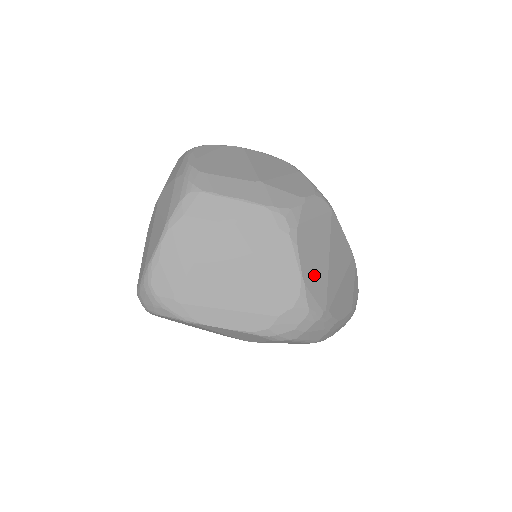
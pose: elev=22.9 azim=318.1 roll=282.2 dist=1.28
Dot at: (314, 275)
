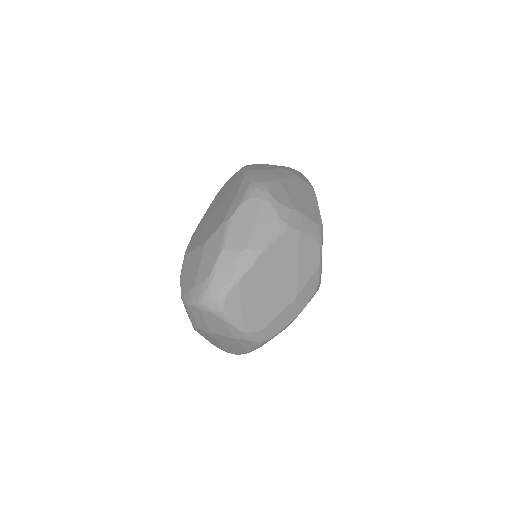
Dot at: occluded
